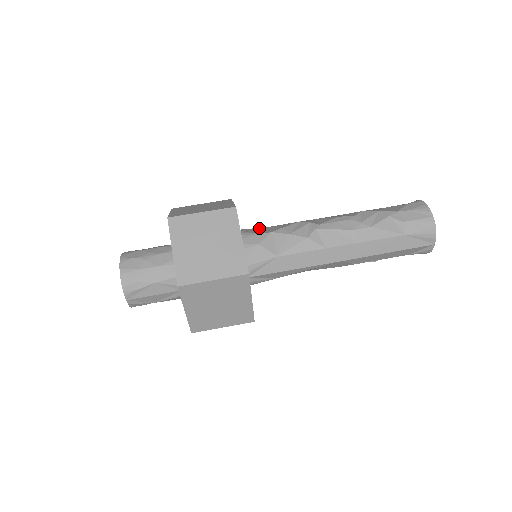
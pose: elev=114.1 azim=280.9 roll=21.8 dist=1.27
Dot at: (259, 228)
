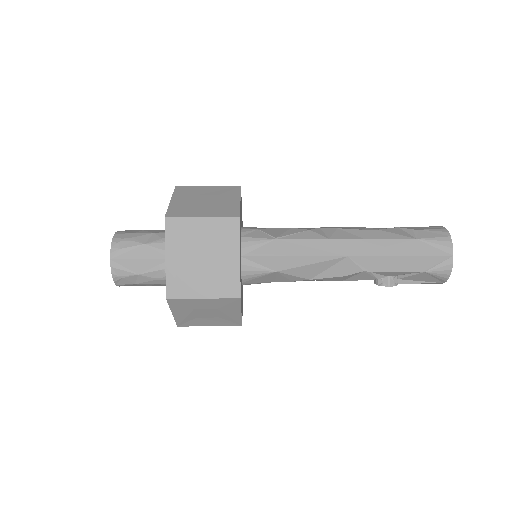
Dot at: occluded
